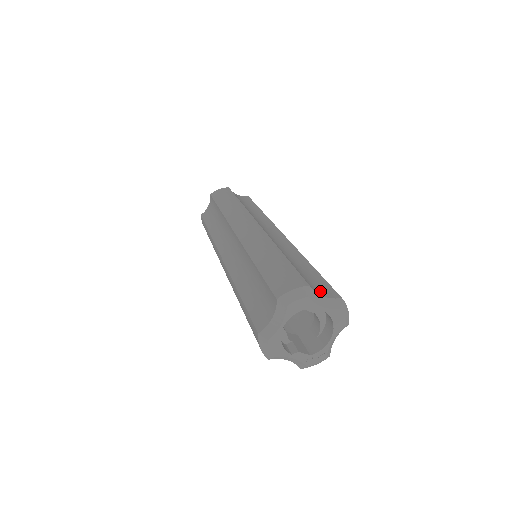
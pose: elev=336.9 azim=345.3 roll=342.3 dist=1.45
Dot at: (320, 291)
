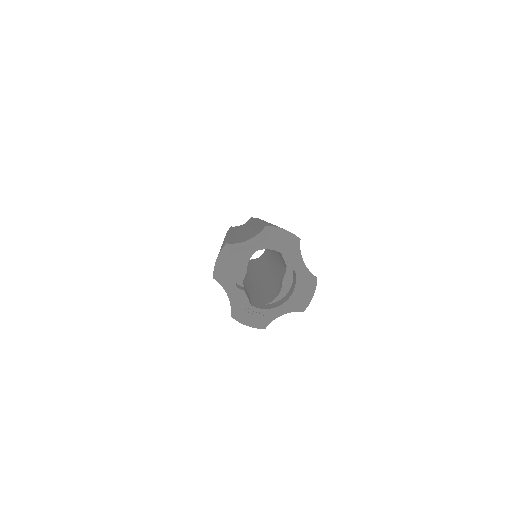
Dot at: occluded
